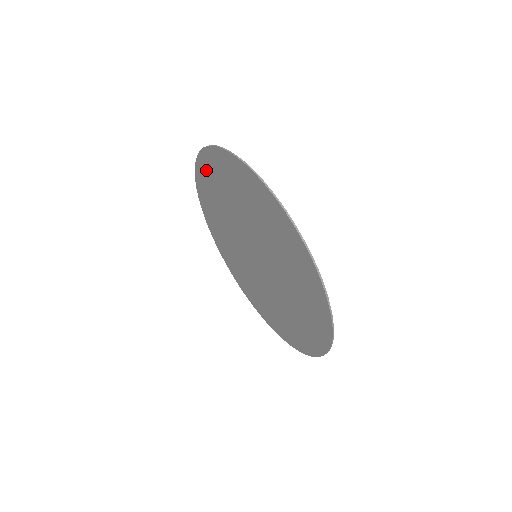
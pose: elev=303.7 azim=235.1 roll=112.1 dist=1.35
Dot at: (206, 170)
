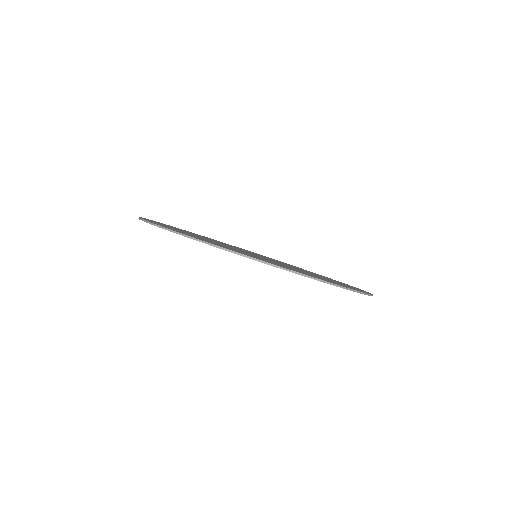
Dot at: occluded
